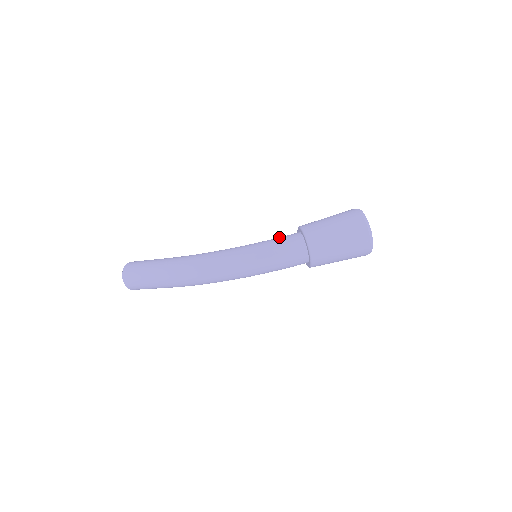
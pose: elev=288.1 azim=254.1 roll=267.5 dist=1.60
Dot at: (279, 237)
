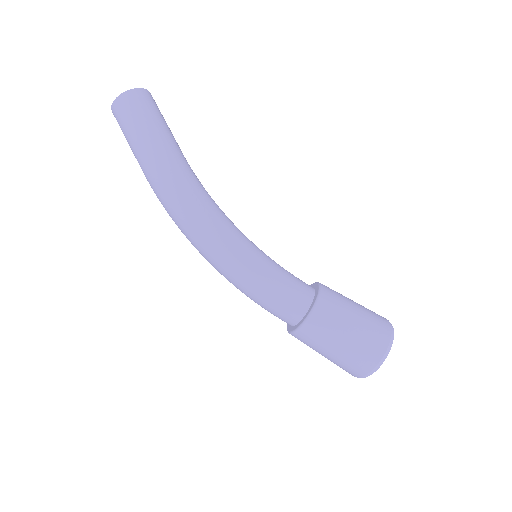
Dot at: (289, 282)
